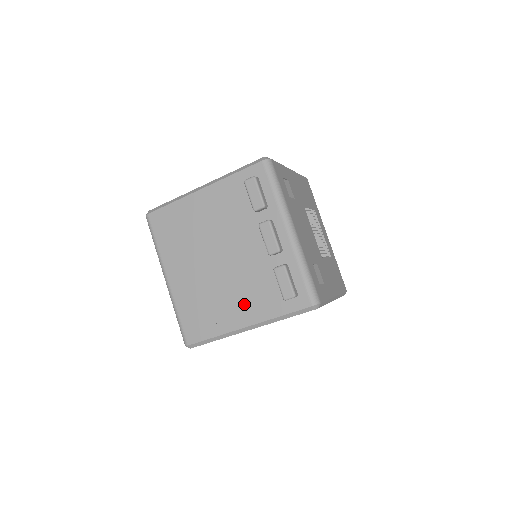
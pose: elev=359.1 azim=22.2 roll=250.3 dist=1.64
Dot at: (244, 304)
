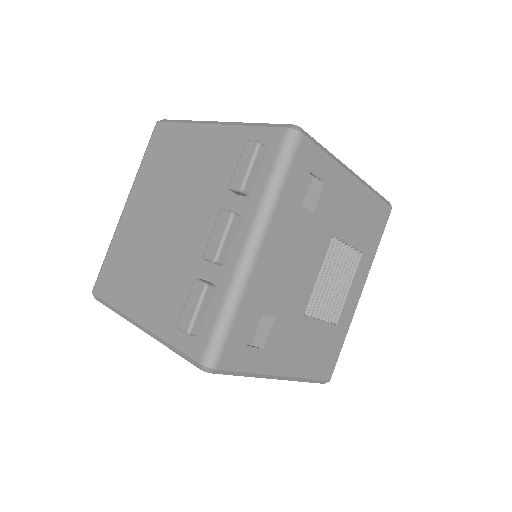
Dot at: (153, 295)
